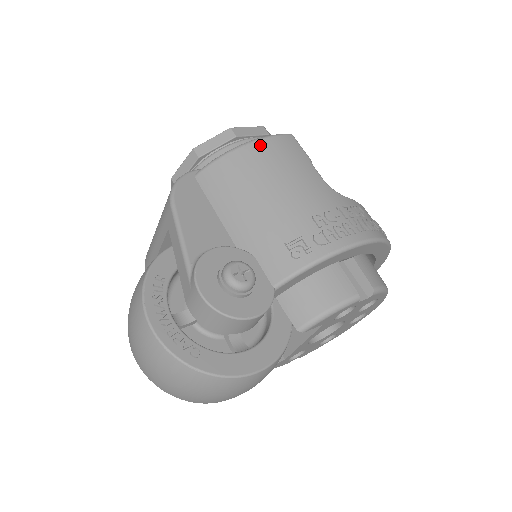
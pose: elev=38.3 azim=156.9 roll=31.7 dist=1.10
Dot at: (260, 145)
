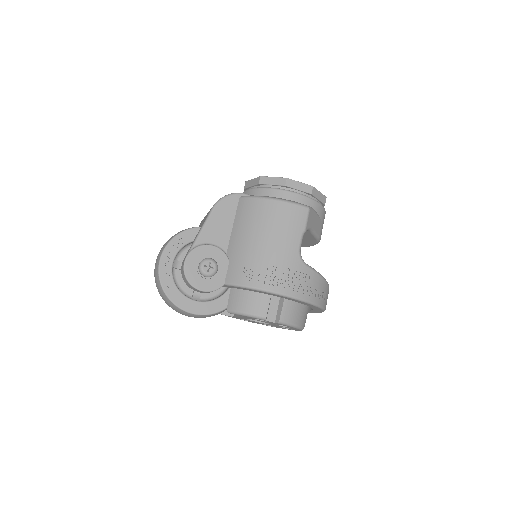
Dot at: (280, 205)
